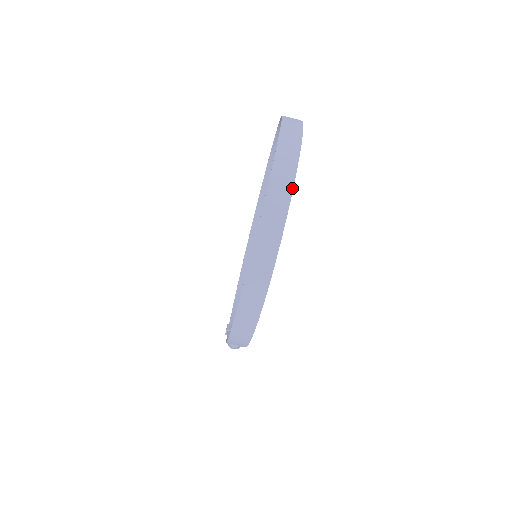
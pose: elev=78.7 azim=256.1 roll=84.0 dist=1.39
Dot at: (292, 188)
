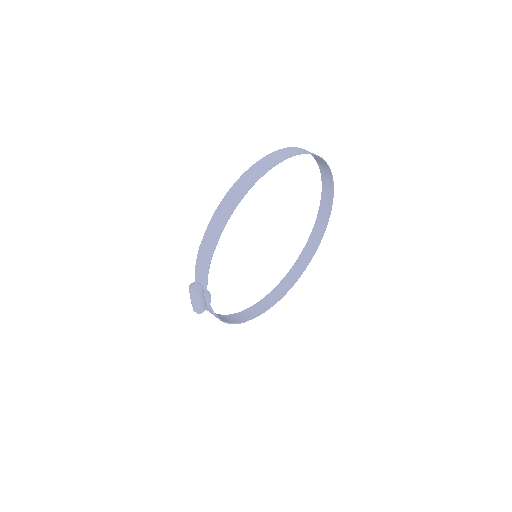
Dot at: (314, 154)
